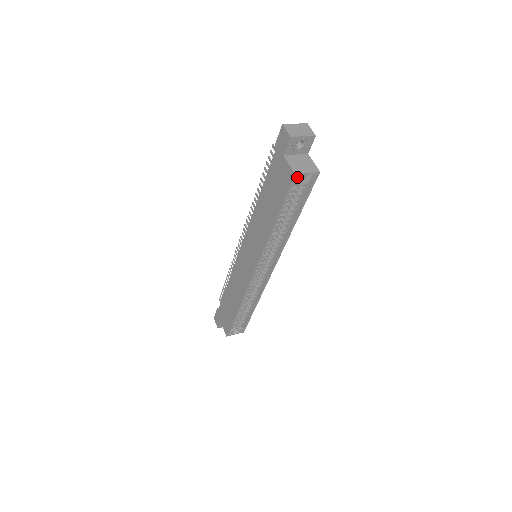
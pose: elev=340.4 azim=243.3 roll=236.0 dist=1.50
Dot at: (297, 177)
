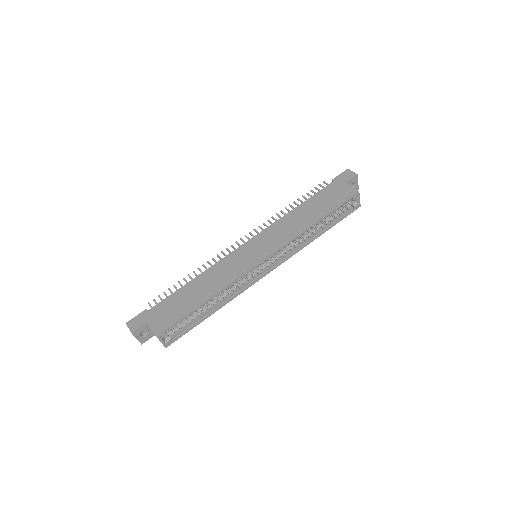
Dot at: (354, 197)
